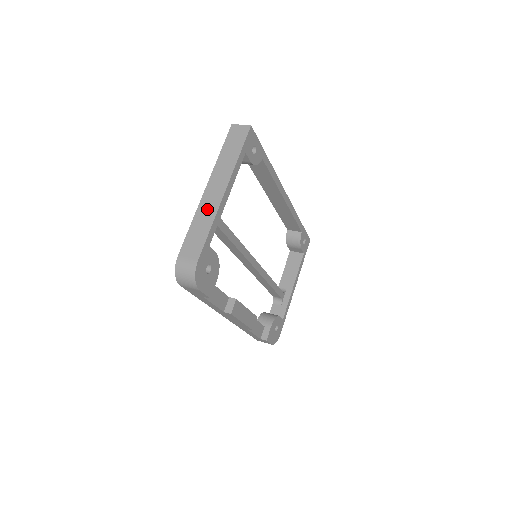
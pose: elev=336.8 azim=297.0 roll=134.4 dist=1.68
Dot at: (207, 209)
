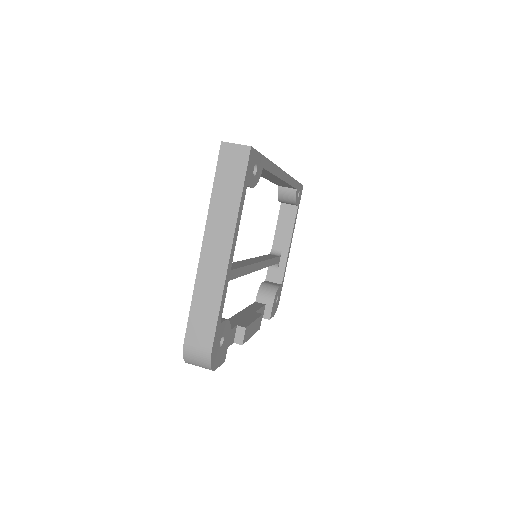
Dot at: (210, 279)
